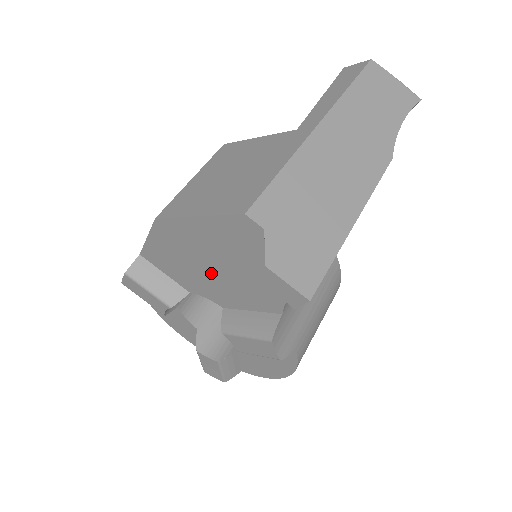
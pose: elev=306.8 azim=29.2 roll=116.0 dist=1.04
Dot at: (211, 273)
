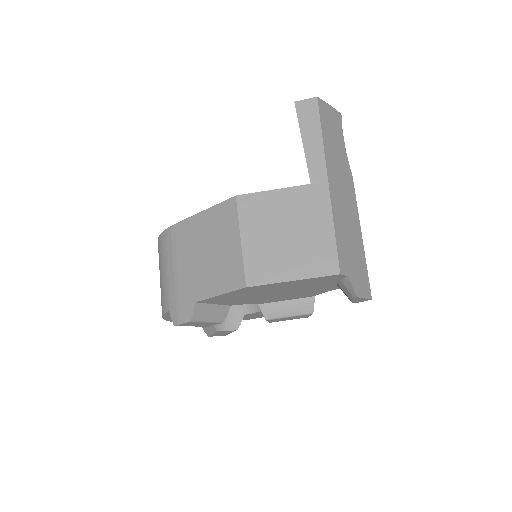
Dot at: (270, 295)
